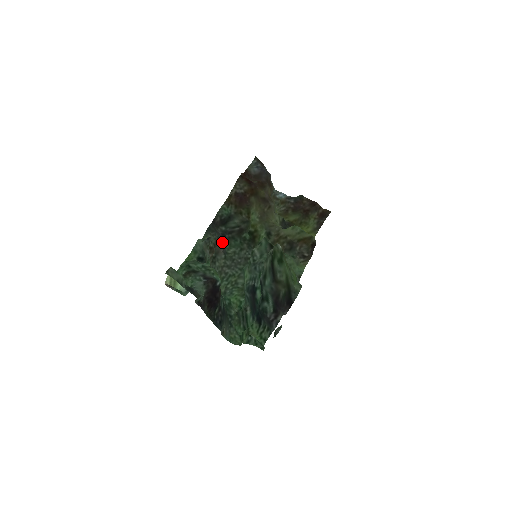
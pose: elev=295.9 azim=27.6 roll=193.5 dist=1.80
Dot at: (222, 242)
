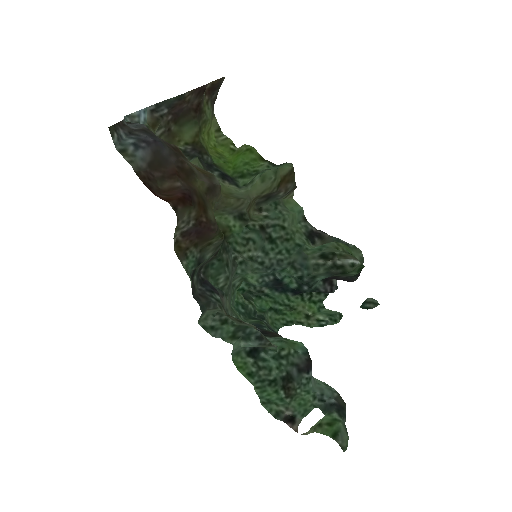
Dot at: (216, 293)
